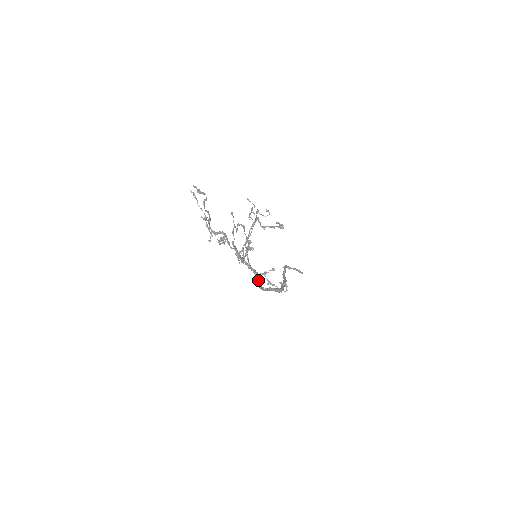
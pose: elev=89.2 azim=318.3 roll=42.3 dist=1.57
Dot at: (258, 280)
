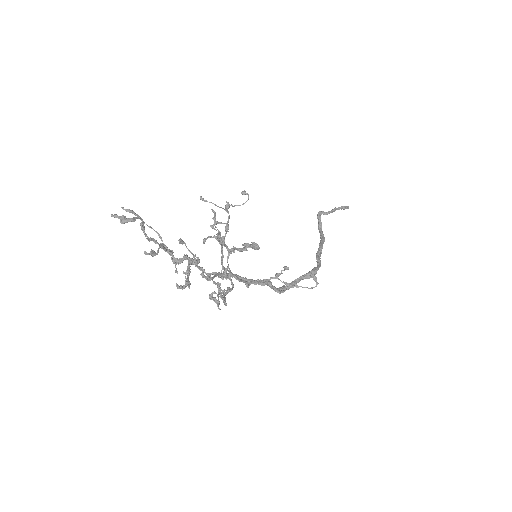
Dot at: (271, 287)
